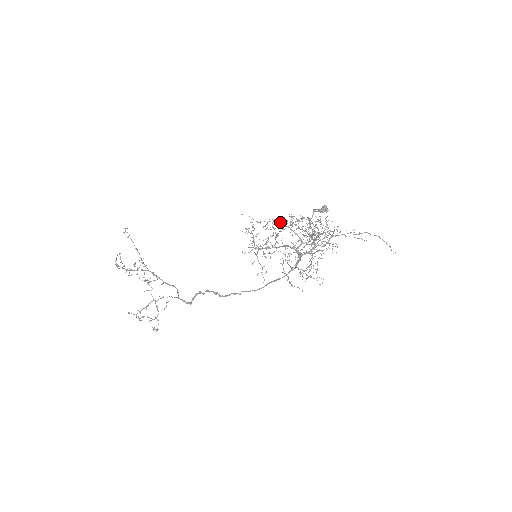
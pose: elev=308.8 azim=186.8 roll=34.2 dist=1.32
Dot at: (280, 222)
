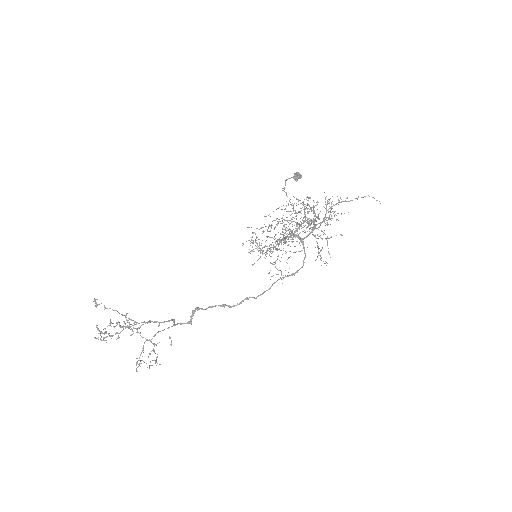
Dot at: occluded
